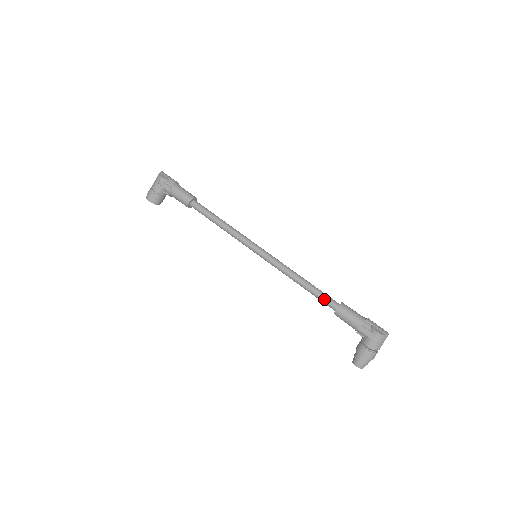
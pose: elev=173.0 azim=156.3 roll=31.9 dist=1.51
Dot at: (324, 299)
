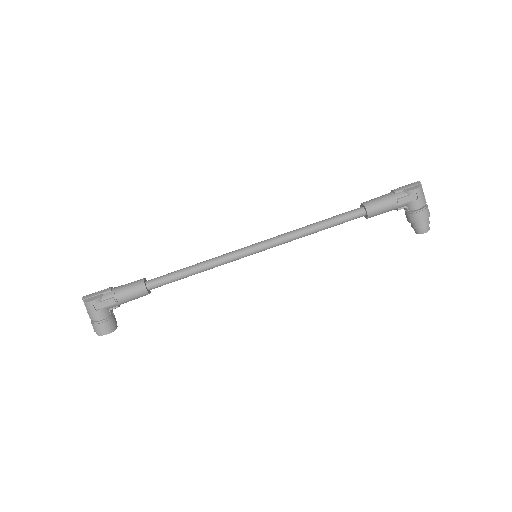
Dot at: (348, 217)
